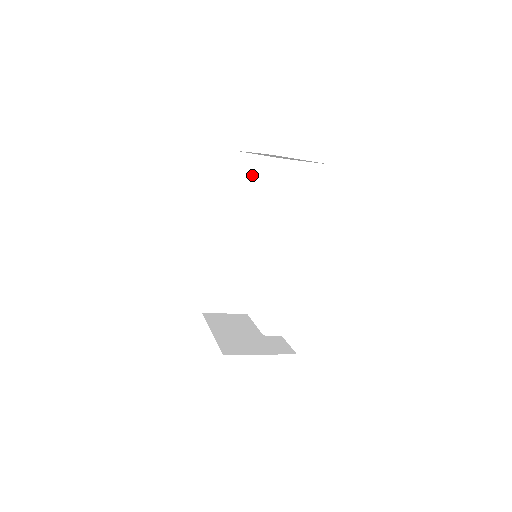
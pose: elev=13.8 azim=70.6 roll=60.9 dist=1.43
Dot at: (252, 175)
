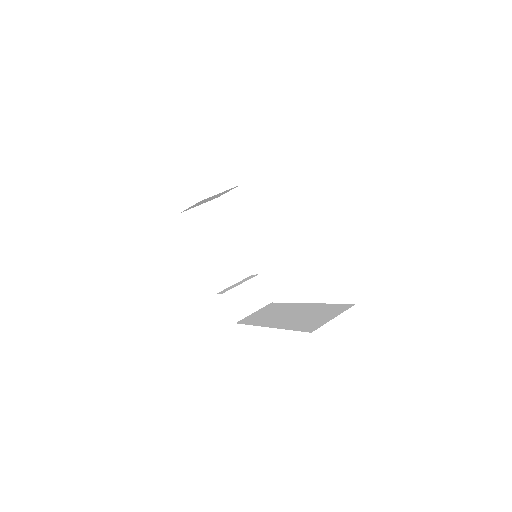
Dot at: occluded
